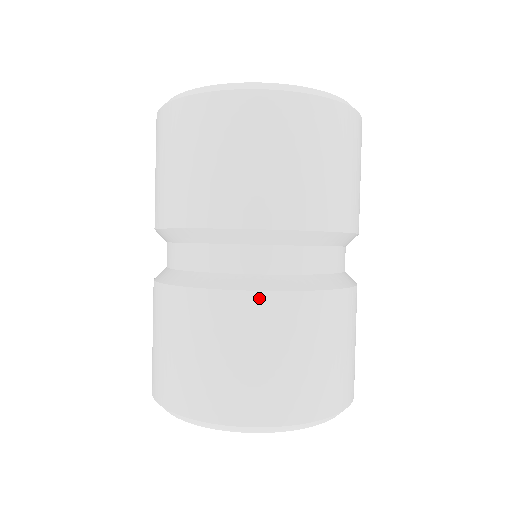
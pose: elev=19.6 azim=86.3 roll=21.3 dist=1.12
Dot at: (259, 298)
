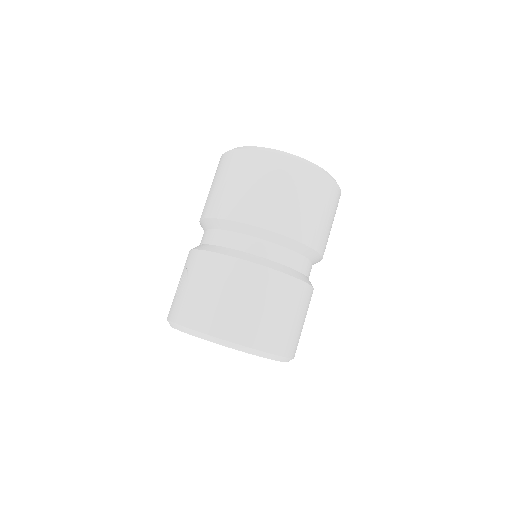
Dot at: (276, 275)
